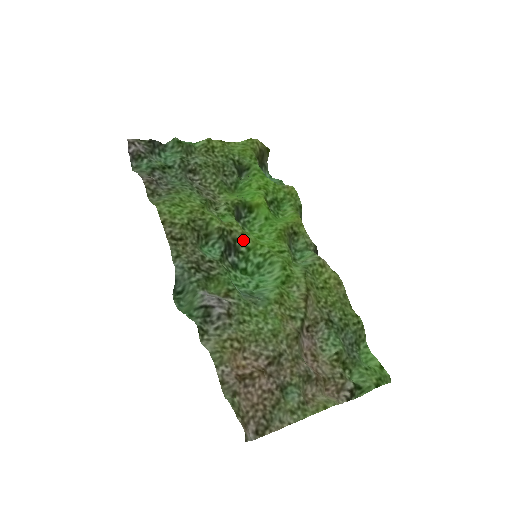
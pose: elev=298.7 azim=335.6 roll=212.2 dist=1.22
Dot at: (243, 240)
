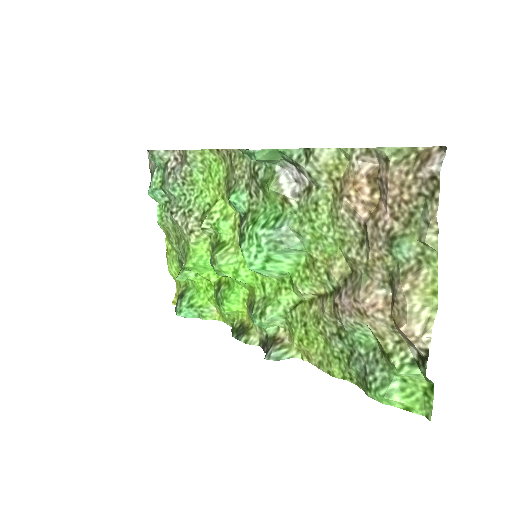
Dot at: occluded
